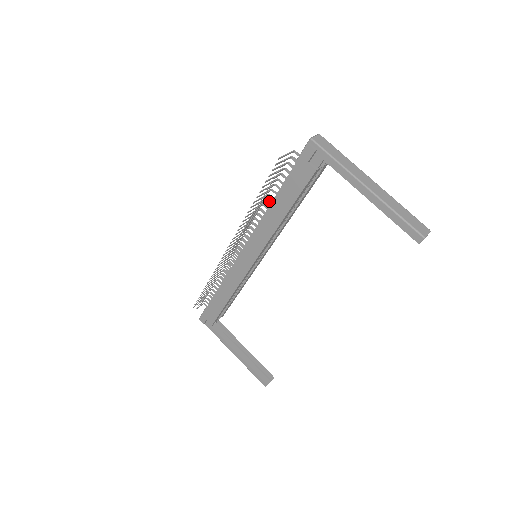
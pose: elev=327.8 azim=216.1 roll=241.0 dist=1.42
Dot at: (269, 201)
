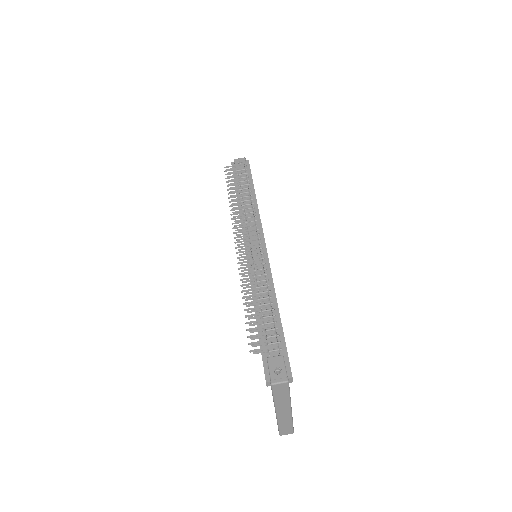
Dot at: (268, 291)
